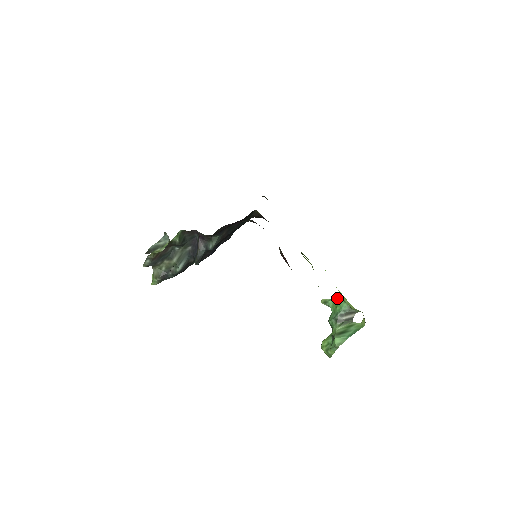
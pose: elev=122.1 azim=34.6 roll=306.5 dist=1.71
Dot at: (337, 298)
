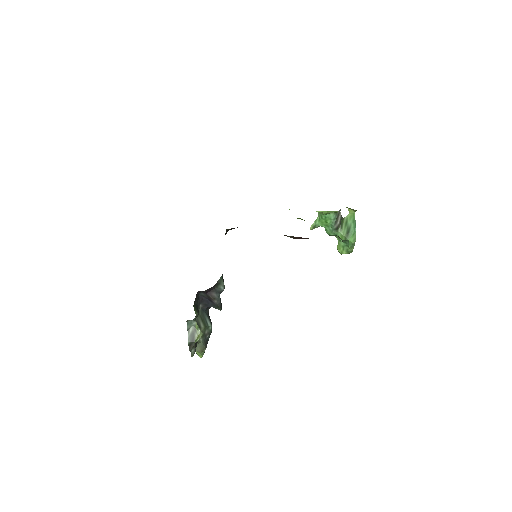
Dot at: (321, 217)
